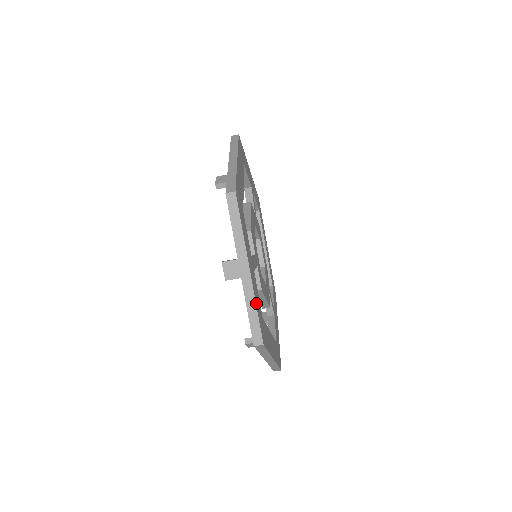
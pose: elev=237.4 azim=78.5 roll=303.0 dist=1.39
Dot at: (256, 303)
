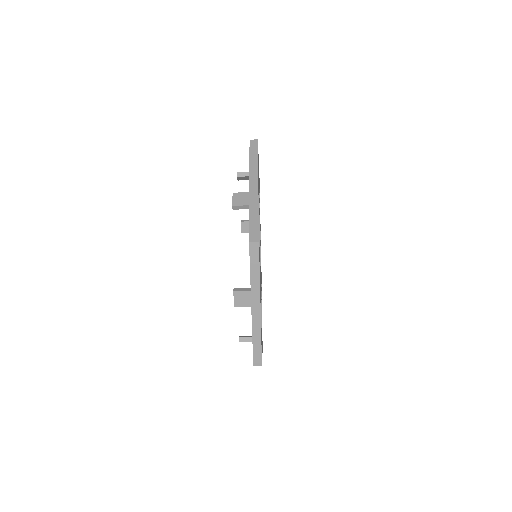
Dot at: occluded
